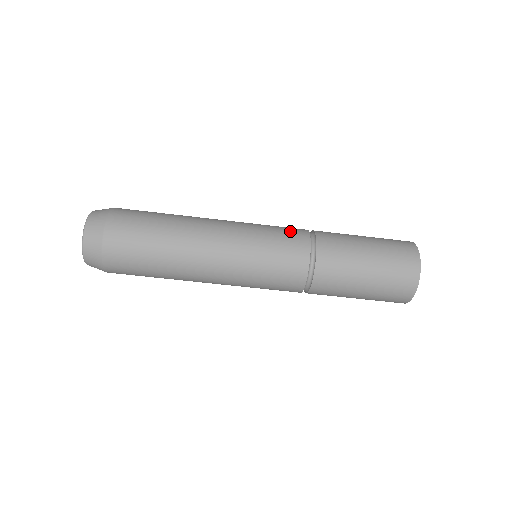
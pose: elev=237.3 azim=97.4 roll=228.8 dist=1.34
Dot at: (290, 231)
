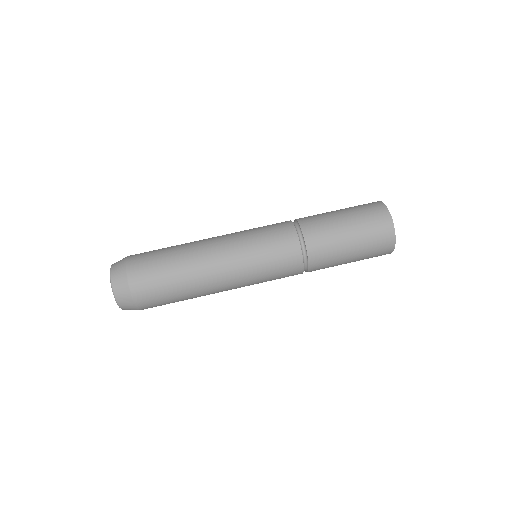
Dot at: occluded
